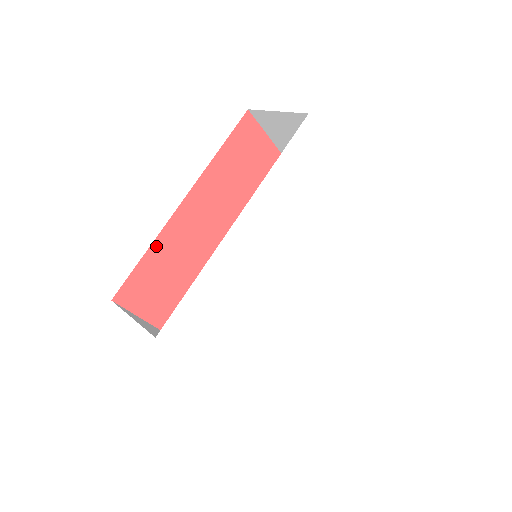
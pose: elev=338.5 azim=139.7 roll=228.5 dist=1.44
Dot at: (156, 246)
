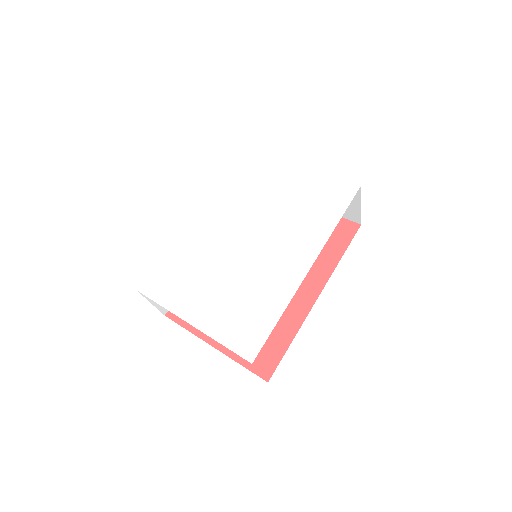
Dot at: occluded
